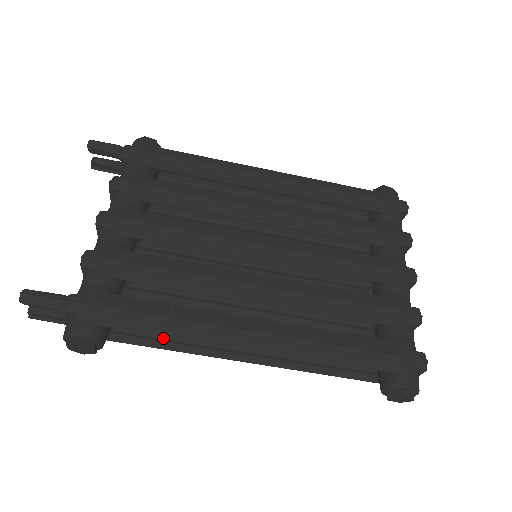
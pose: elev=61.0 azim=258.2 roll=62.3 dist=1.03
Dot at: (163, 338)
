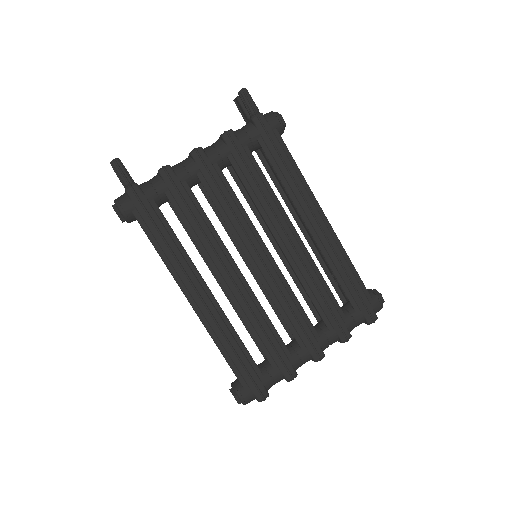
Dot at: occluded
